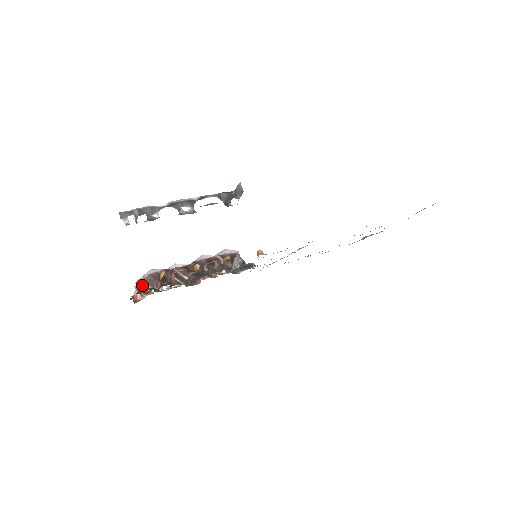
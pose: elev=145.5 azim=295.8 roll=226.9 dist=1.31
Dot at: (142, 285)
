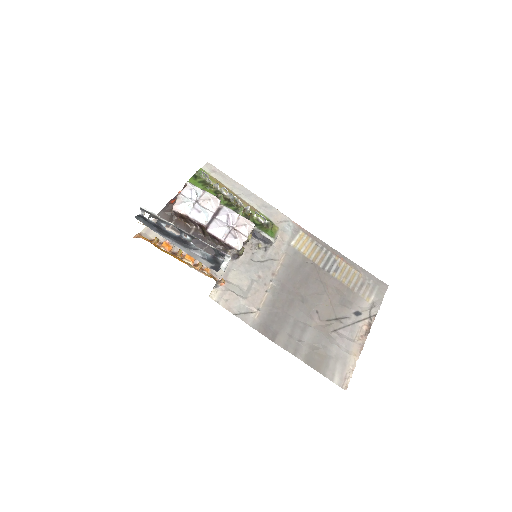
Dot at: occluded
